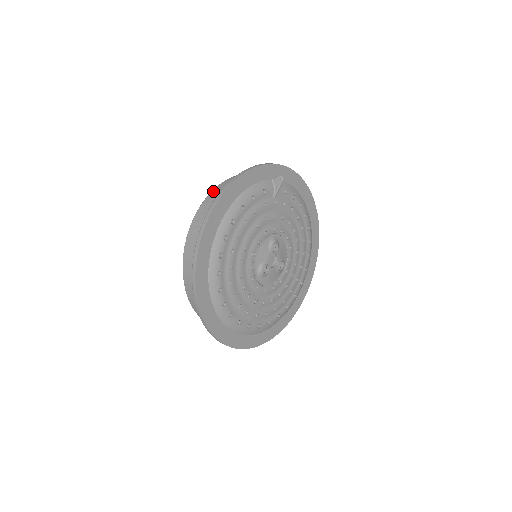
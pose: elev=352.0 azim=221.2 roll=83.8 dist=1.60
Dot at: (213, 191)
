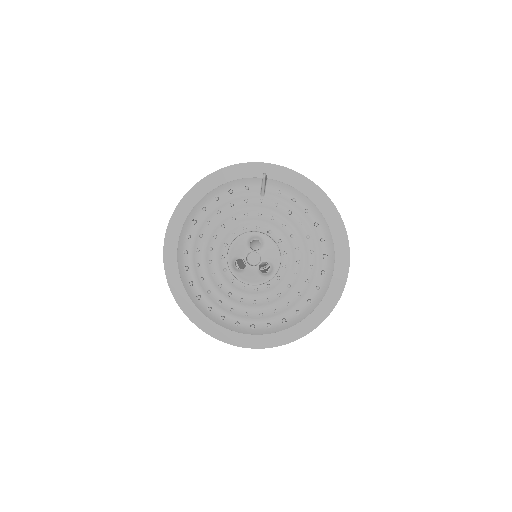
Dot at: occluded
